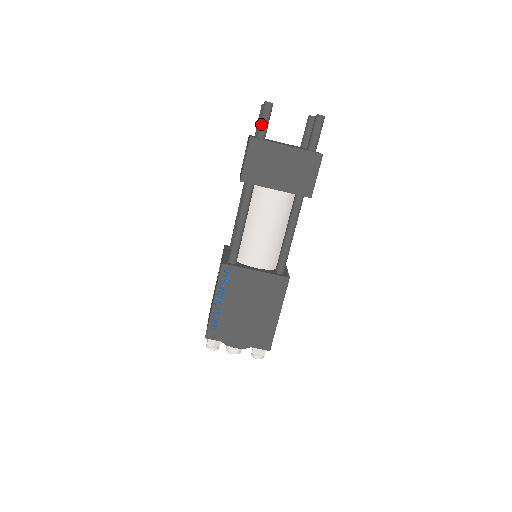
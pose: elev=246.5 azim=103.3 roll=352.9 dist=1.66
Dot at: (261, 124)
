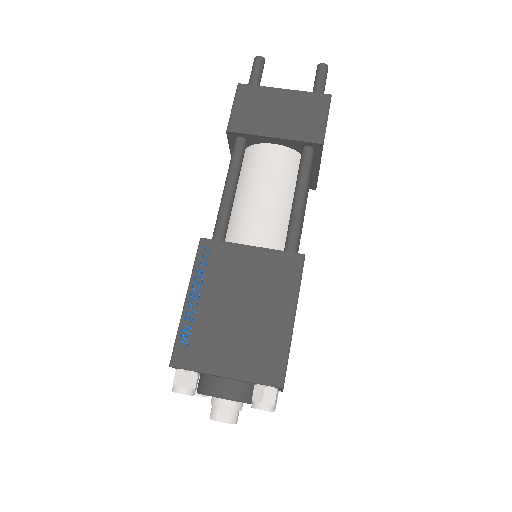
Dot at: (252, 76)
